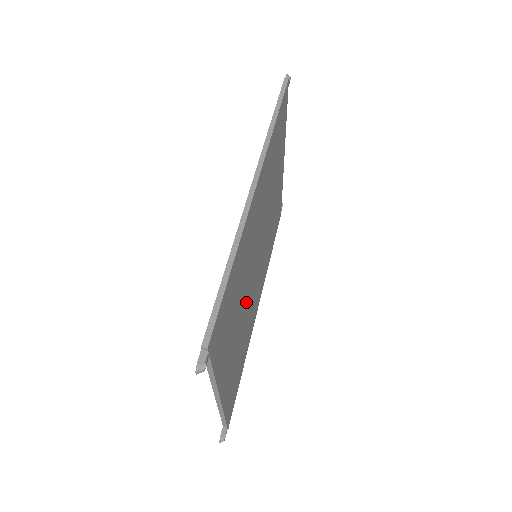
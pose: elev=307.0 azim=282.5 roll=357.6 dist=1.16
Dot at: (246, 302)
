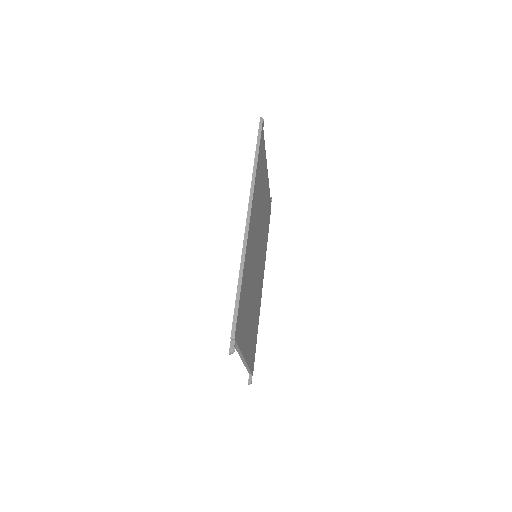
Dot at: (253, 291)
